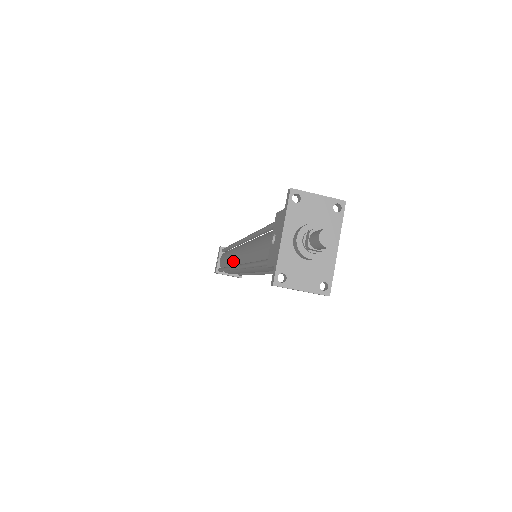
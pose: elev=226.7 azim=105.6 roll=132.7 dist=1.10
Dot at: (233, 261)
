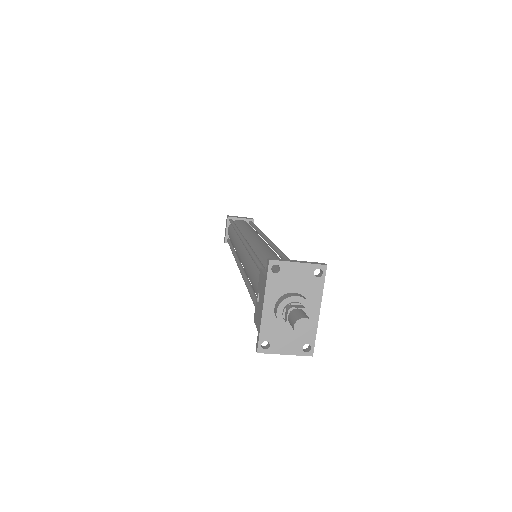
Dot at: occluded
